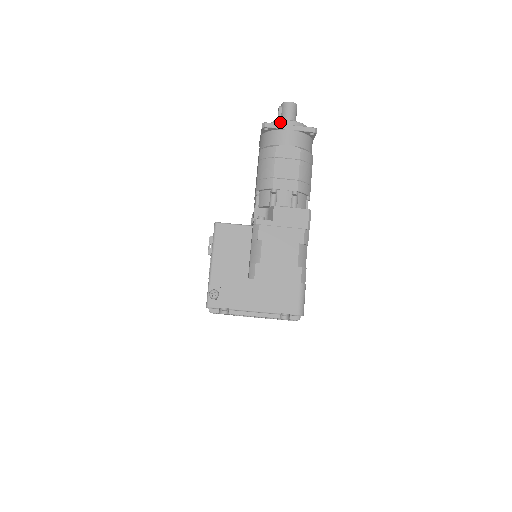
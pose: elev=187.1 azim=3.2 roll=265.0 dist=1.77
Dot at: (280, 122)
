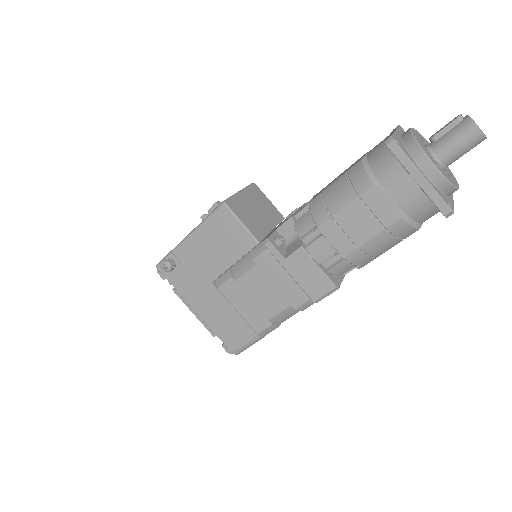
Dot at: (420, 153)
